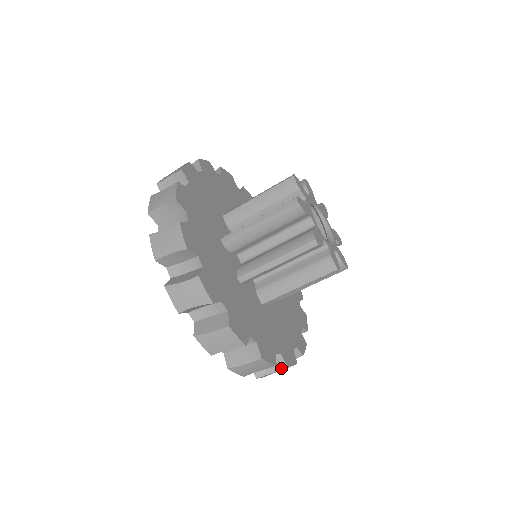
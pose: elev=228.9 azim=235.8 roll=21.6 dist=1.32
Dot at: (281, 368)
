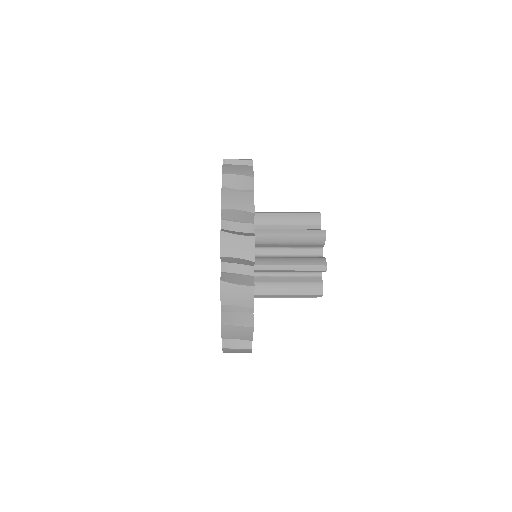
Dot at: occluded
